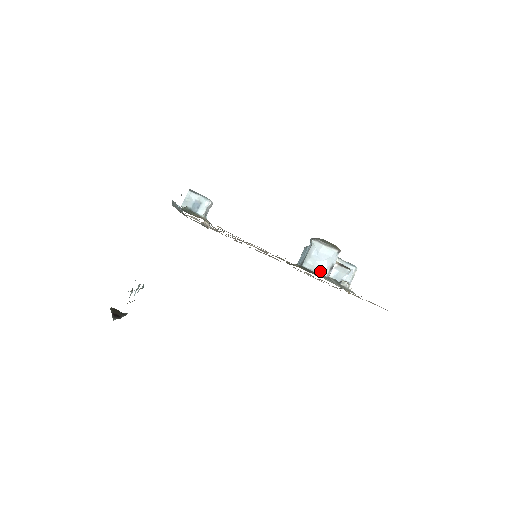
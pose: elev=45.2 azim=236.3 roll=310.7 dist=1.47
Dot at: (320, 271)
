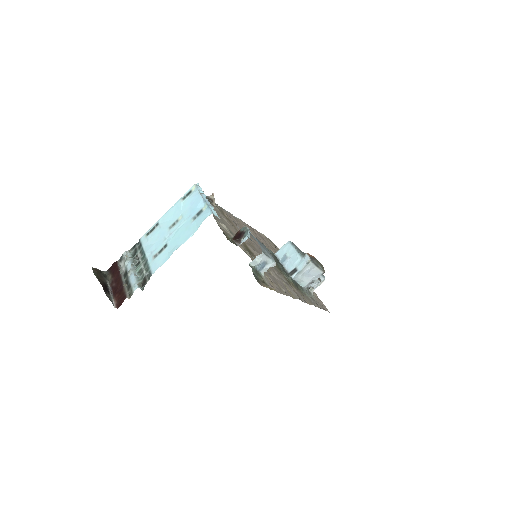
Dot at: (303, 284)
